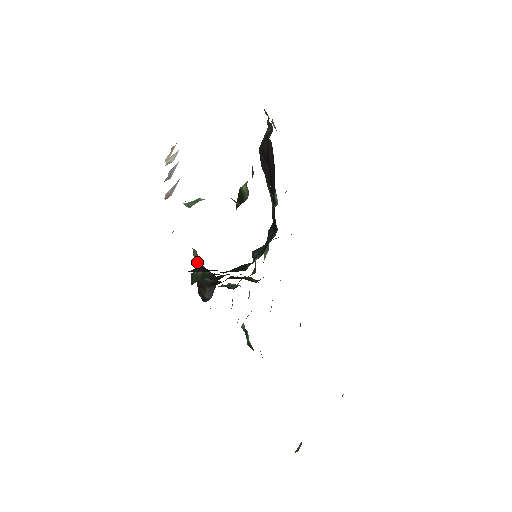
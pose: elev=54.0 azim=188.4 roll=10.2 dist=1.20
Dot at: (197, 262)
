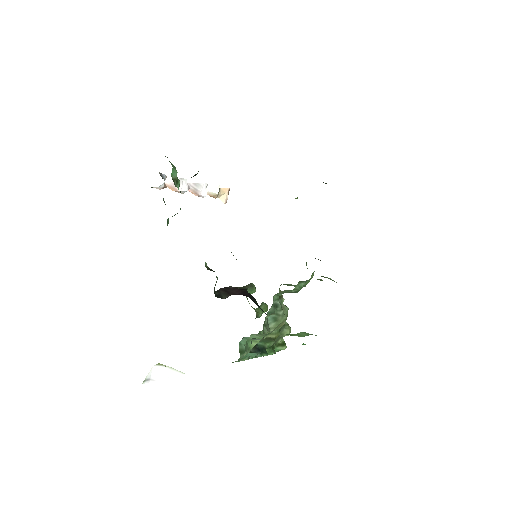
Dot at: (245, 287)
